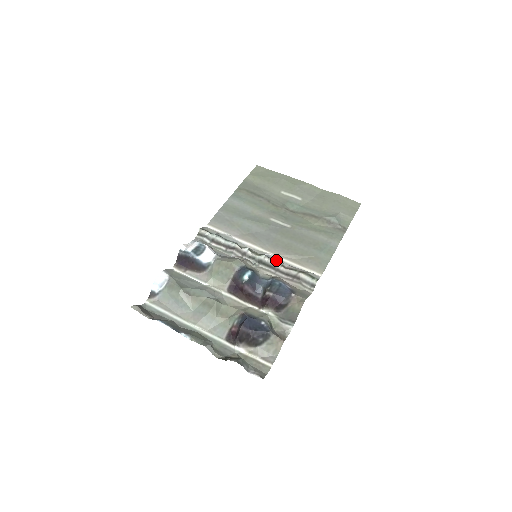
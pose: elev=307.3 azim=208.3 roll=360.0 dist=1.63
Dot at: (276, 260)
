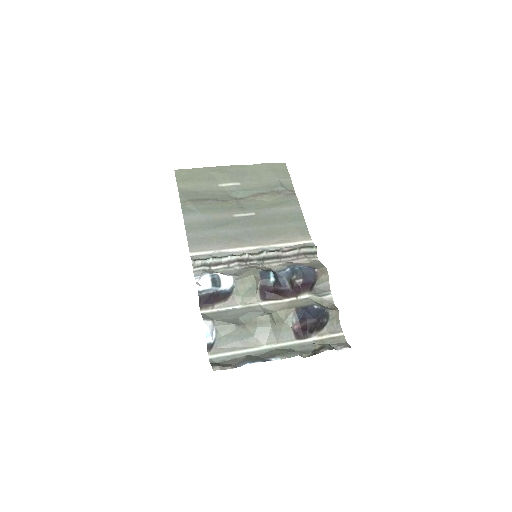
Dot at: (273, 250)
